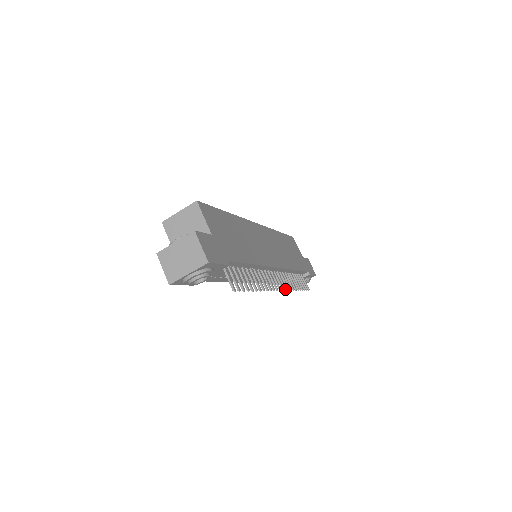
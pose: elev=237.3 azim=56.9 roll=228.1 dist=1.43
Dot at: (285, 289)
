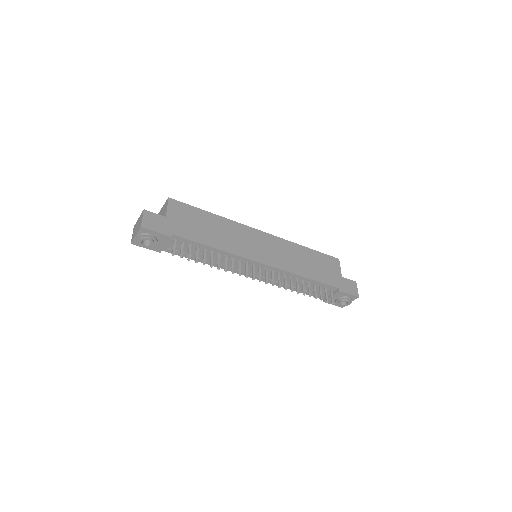
Dot at: (272, 284)
